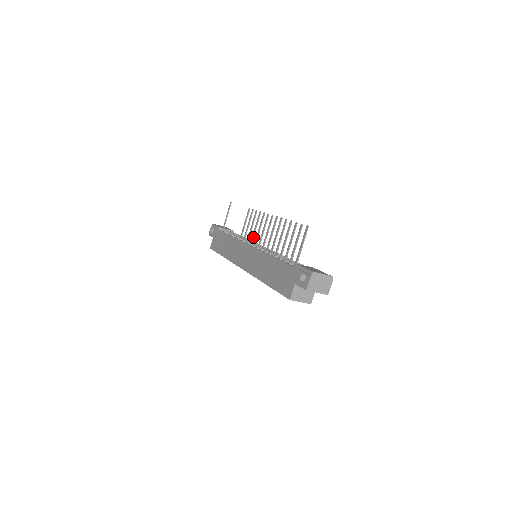
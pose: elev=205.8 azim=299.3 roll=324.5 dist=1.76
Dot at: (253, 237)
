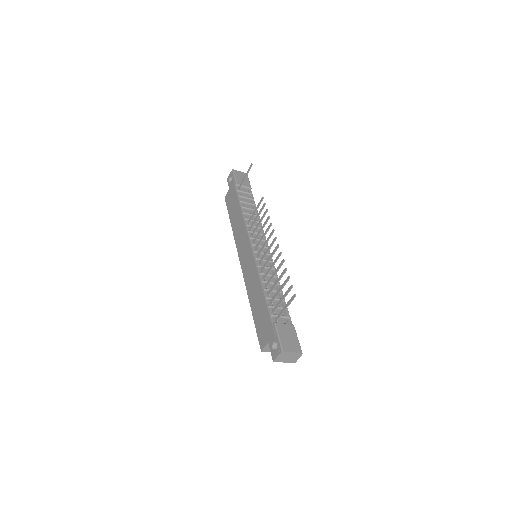
Dot at: (257, 237)
